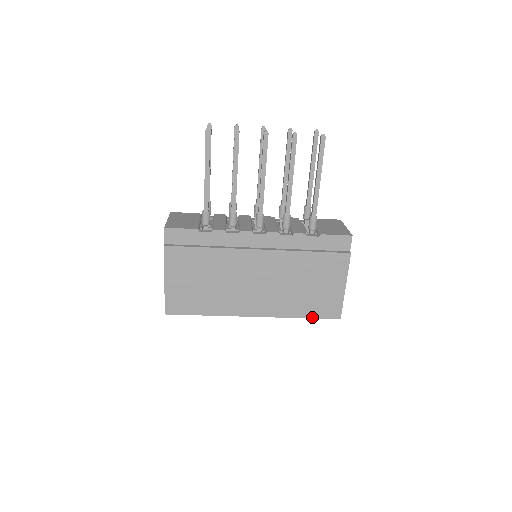
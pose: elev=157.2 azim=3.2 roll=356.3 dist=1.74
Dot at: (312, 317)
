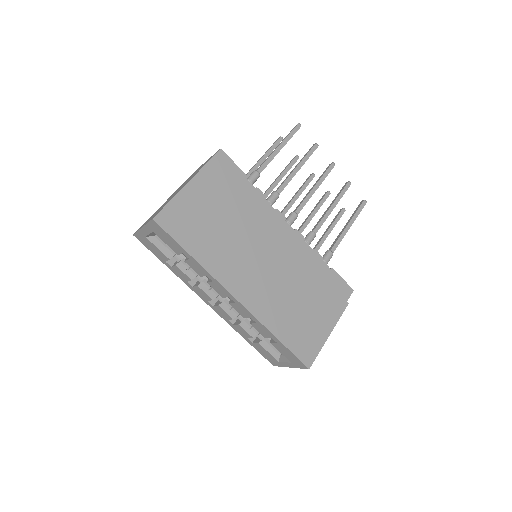
Dot at: (287, 345)
